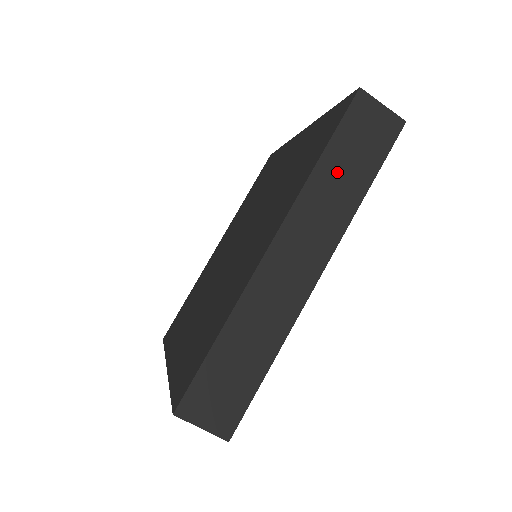
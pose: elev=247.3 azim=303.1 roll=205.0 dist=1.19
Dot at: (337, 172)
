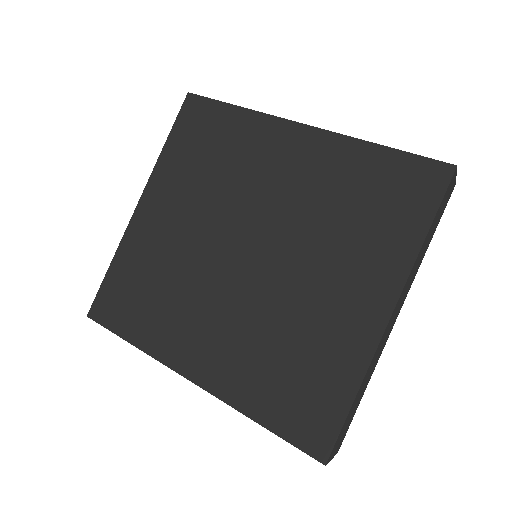
Dot at: occluded
